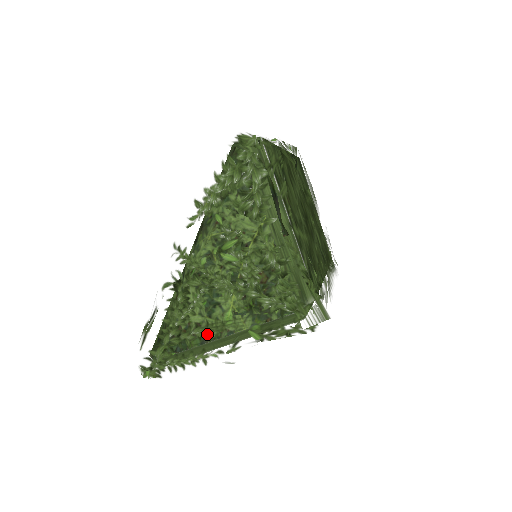
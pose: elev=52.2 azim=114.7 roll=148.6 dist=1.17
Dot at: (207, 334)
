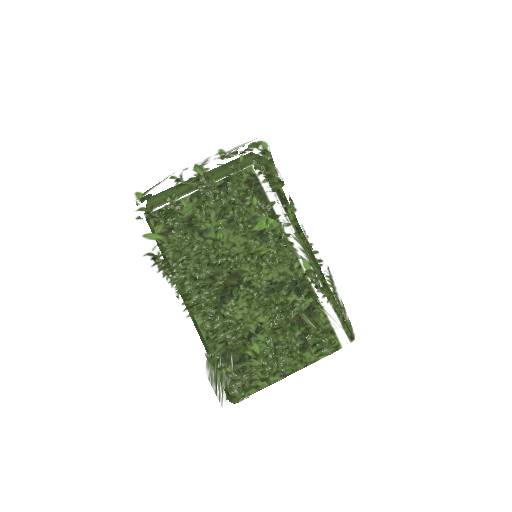
Dot at: occluded
